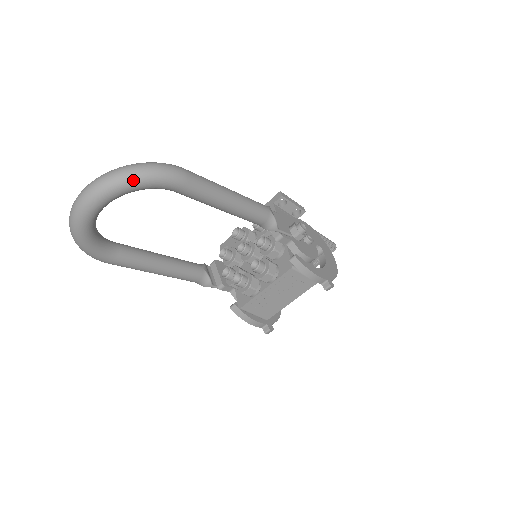
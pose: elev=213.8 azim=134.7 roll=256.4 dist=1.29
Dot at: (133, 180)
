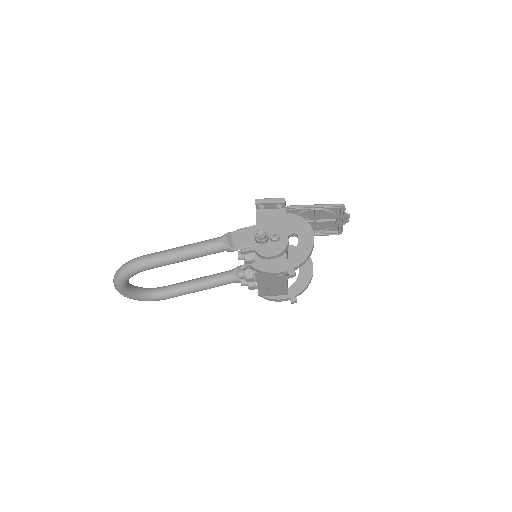
Dot at: (121, 278)
